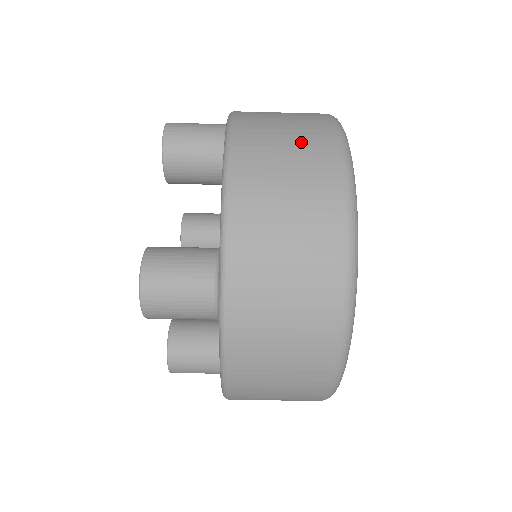
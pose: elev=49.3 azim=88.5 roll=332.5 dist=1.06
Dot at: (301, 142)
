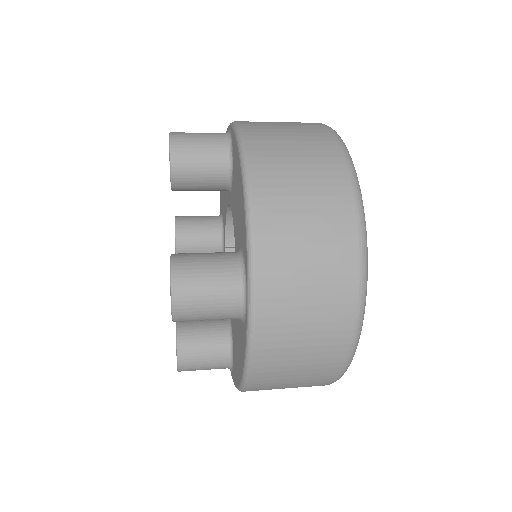
Dot at: (309, 152)
